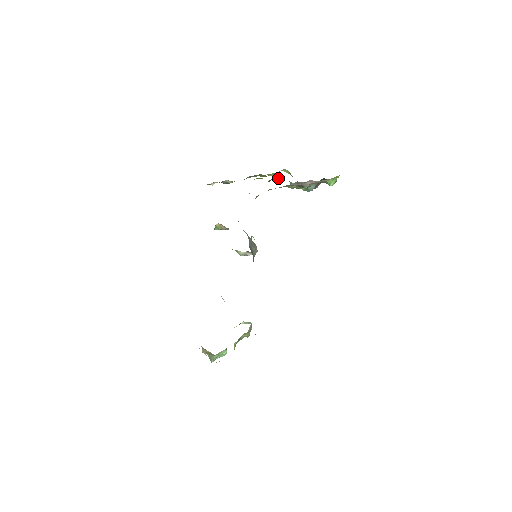
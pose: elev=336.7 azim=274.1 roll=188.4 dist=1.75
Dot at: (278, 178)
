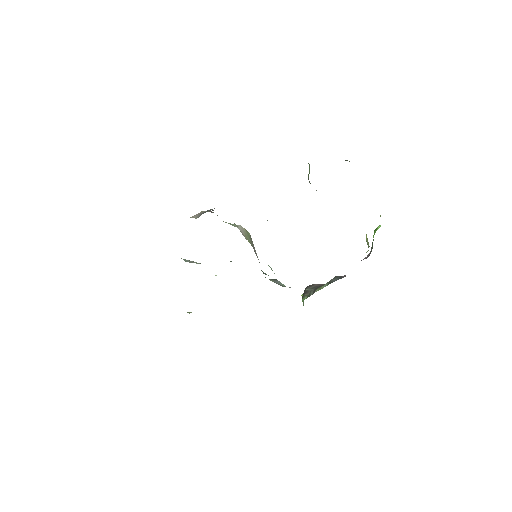
Dot at: occluded
